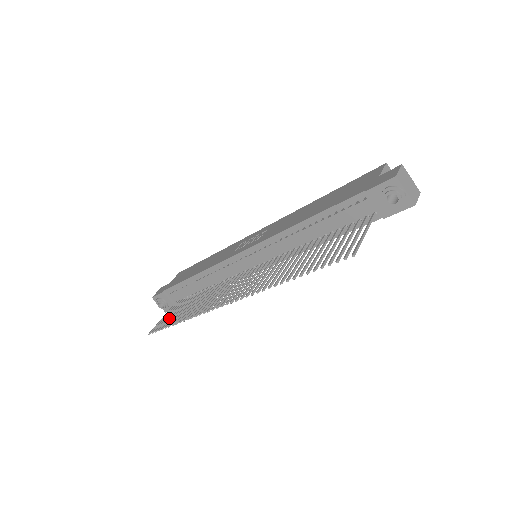
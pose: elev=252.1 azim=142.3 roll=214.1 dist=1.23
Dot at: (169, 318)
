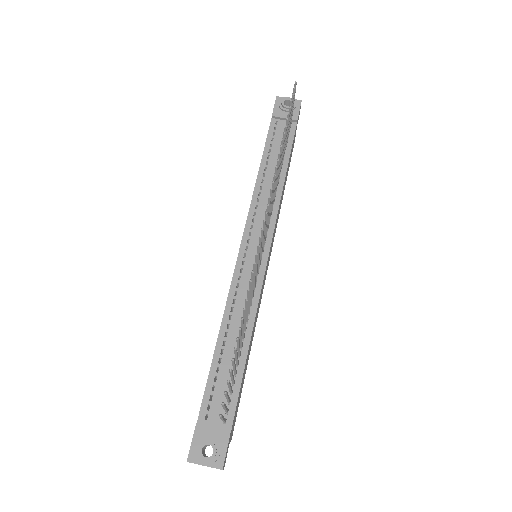
Dot at: occluded
